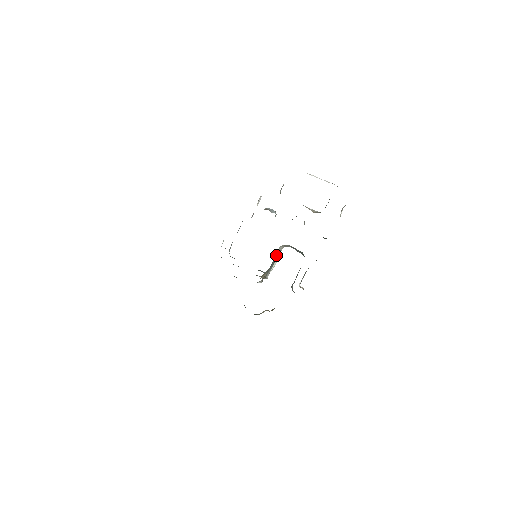
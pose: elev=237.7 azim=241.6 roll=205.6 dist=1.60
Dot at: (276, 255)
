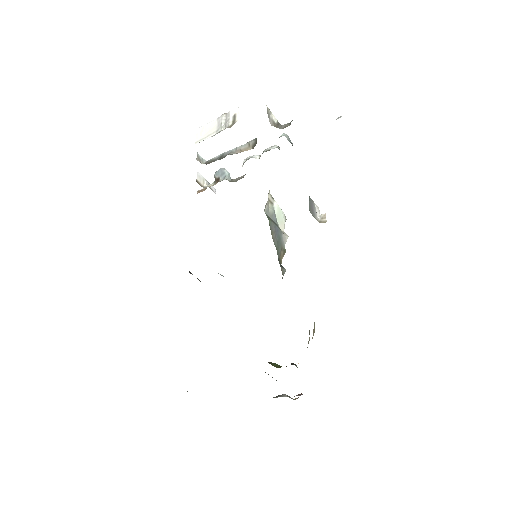
Dot at: (270, 229)
